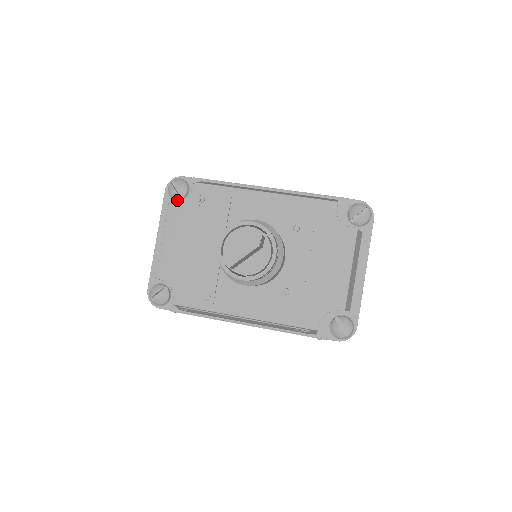
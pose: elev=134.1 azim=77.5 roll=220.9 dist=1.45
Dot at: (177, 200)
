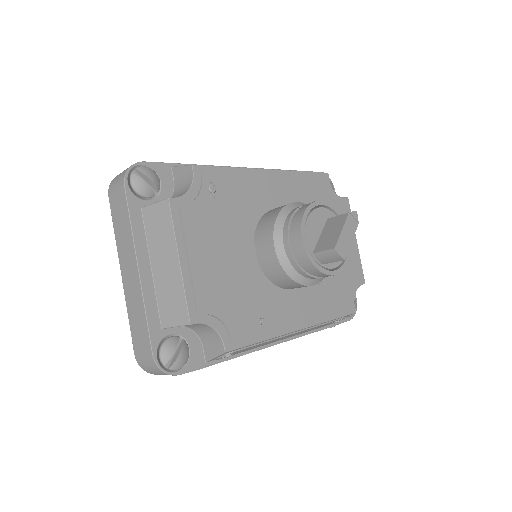
Dot at: (148, 199)
